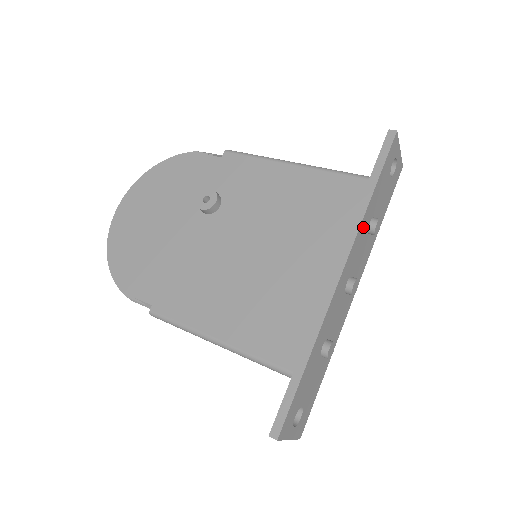
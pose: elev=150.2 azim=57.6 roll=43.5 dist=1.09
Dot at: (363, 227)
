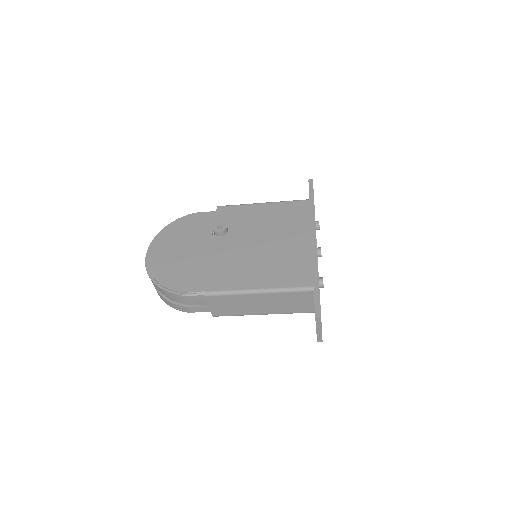
Dot at: occluded
